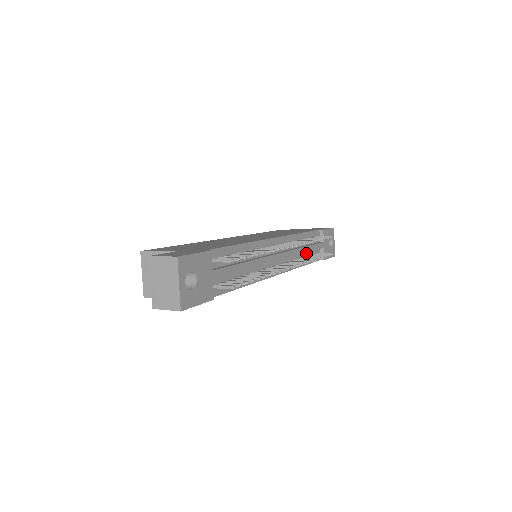
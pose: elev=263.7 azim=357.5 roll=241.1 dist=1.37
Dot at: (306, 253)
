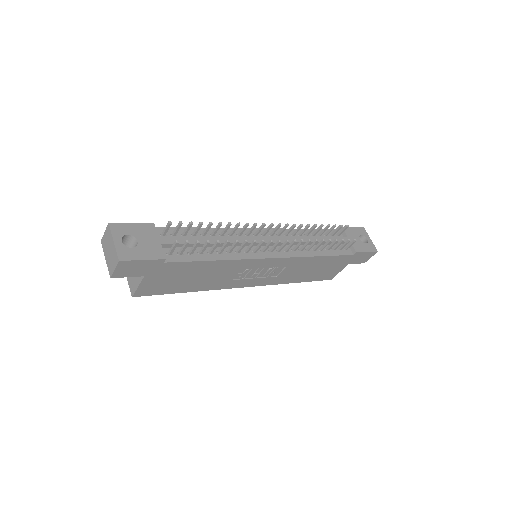
Dot at: occluded
